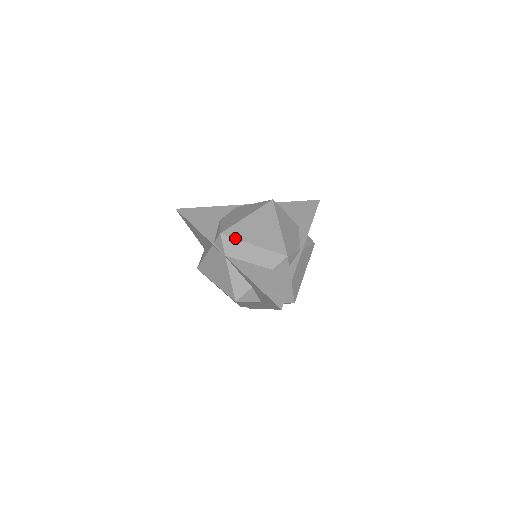
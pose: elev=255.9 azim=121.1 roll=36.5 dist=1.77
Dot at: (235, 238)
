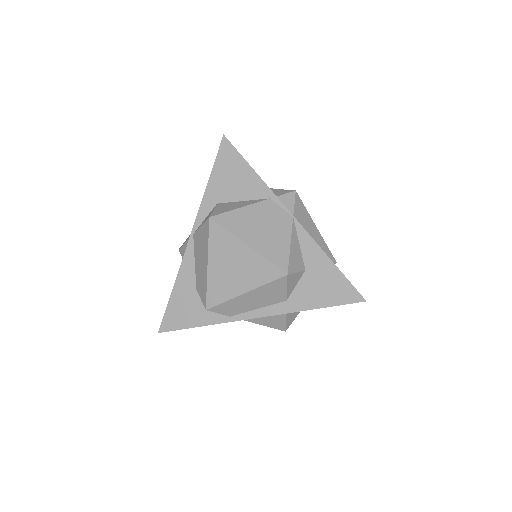
Dot at: (305, 207)
